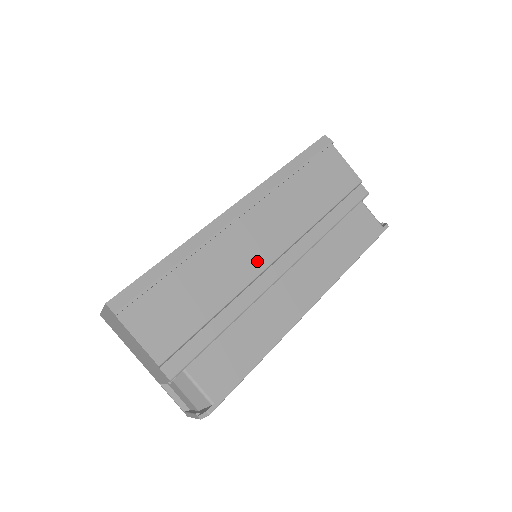
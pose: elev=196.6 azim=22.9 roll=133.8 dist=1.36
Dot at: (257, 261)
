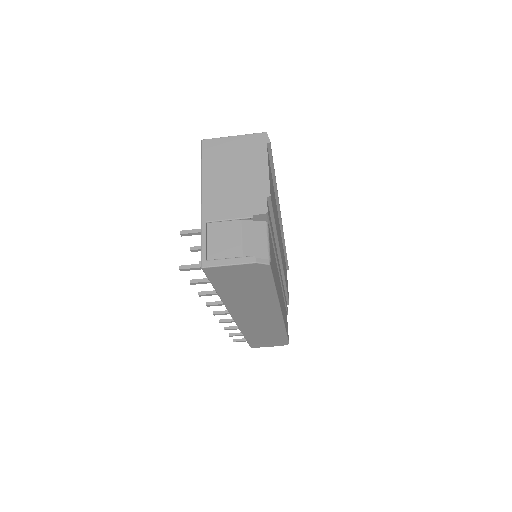
Dot at: occluded
